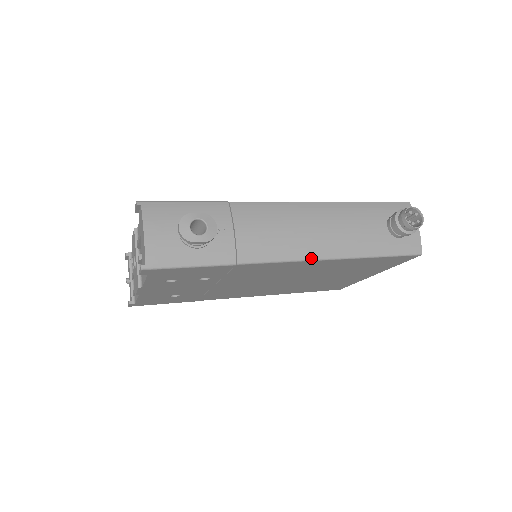
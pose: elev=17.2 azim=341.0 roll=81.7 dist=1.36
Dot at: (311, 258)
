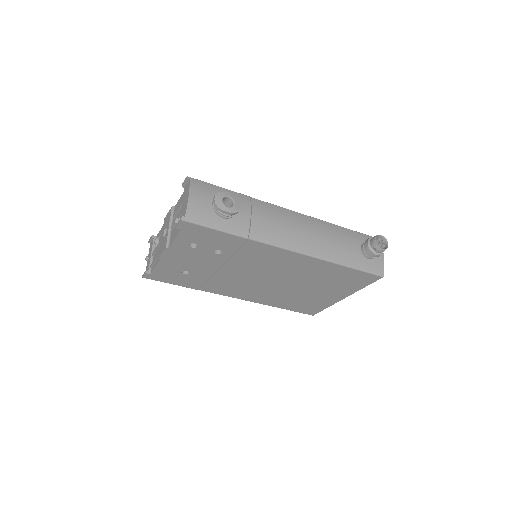
Dot at: (302, 252)
